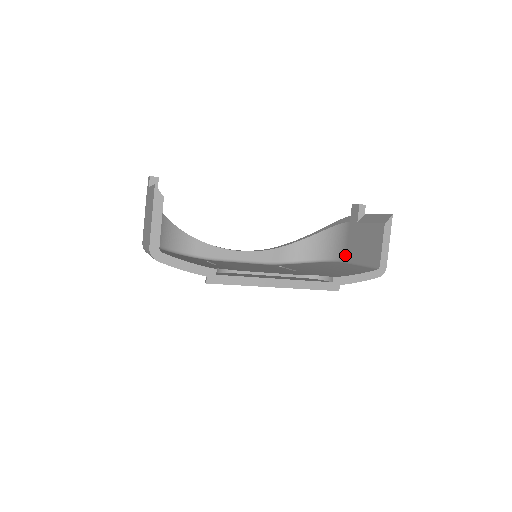
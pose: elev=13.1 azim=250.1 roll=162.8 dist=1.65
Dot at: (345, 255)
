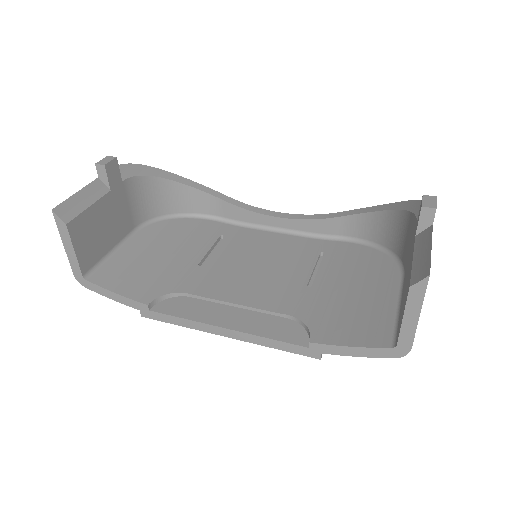
Dot at: (406, 269)
